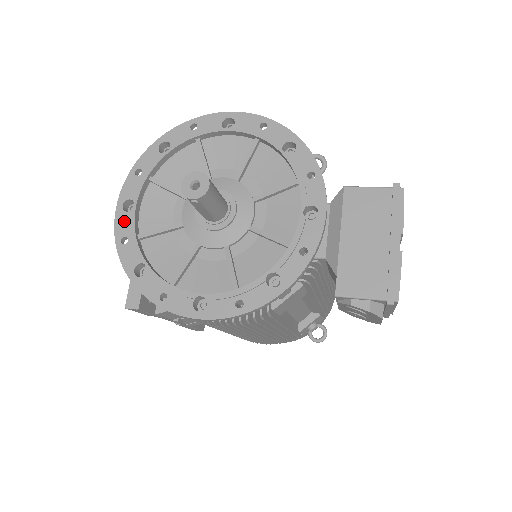
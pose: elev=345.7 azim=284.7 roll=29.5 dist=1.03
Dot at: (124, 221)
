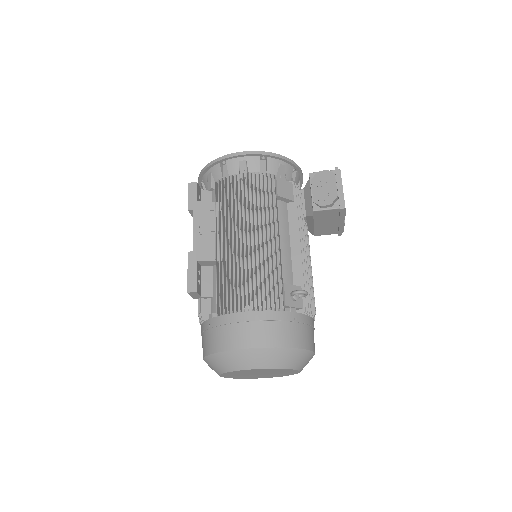
Dot at: occluded
